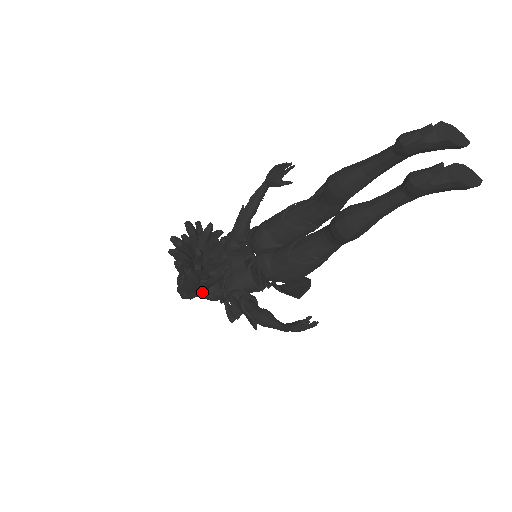
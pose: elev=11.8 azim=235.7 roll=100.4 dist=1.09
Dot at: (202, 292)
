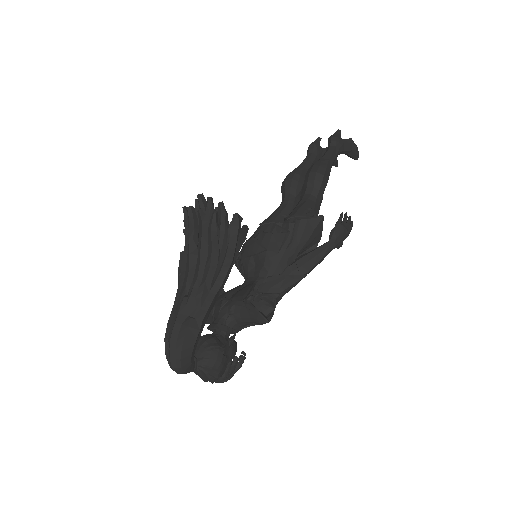
Dot at: (231, 251)
